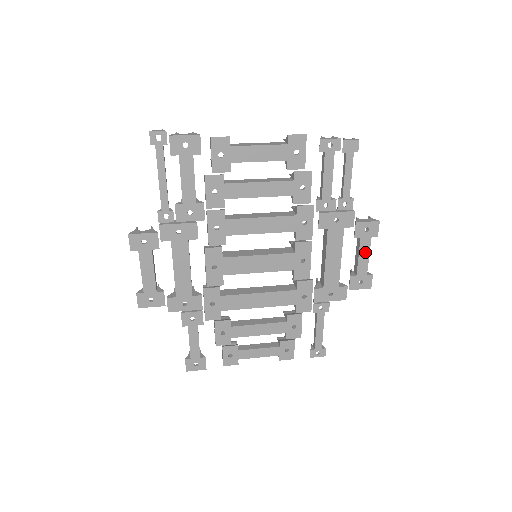
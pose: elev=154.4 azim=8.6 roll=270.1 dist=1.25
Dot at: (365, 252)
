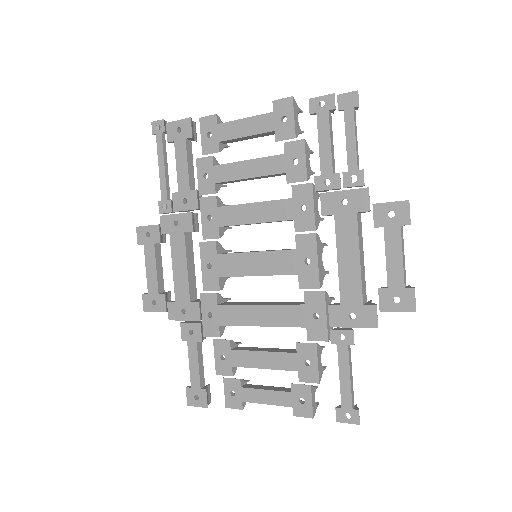
Dot at: (395, 250)
